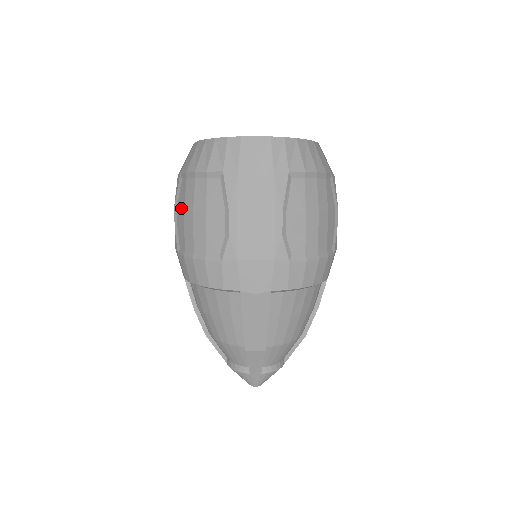
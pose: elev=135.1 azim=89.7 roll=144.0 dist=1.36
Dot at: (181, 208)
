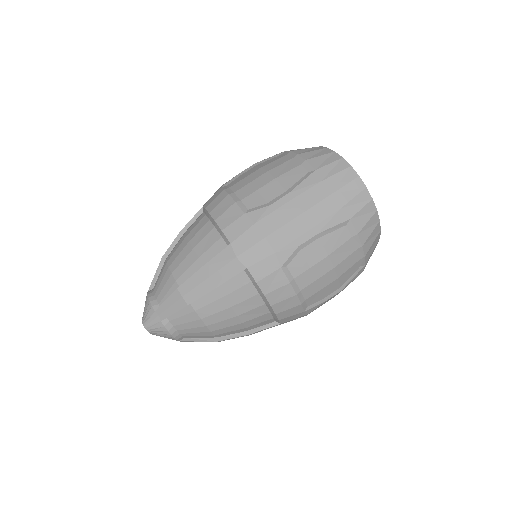
Dot at: (260, 166)
